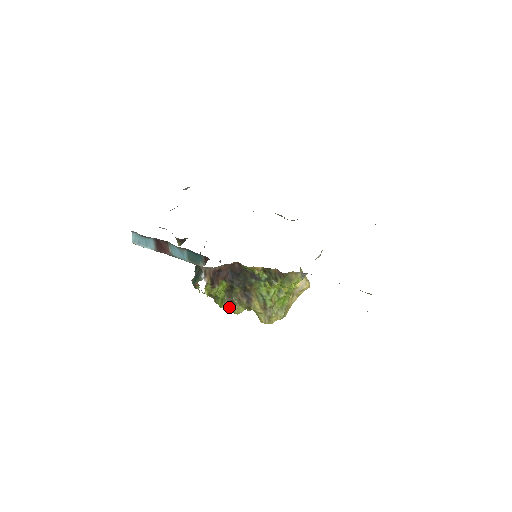
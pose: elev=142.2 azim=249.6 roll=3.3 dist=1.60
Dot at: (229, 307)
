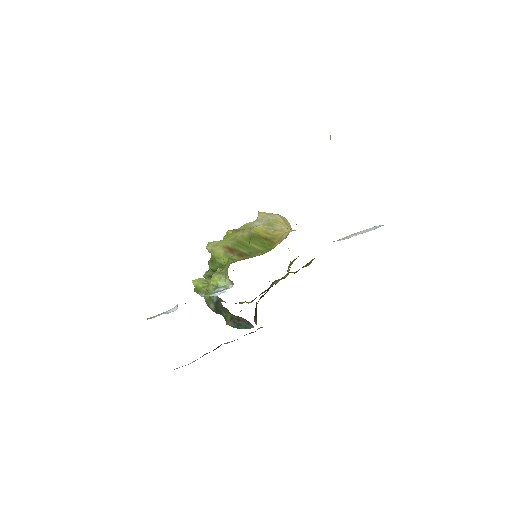
Dot at: occluded
